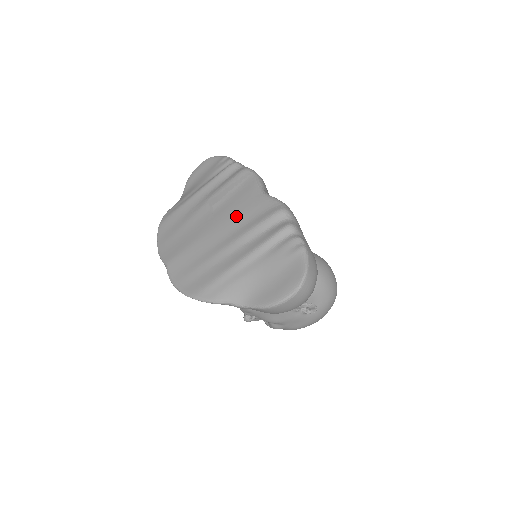
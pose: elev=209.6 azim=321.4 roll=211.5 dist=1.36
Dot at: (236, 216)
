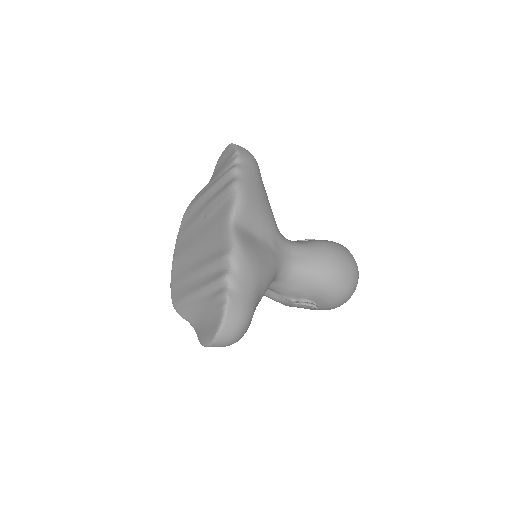
Dot at: (209, 241)
